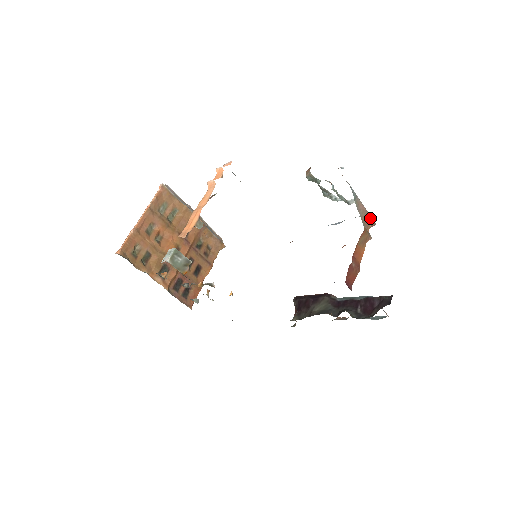
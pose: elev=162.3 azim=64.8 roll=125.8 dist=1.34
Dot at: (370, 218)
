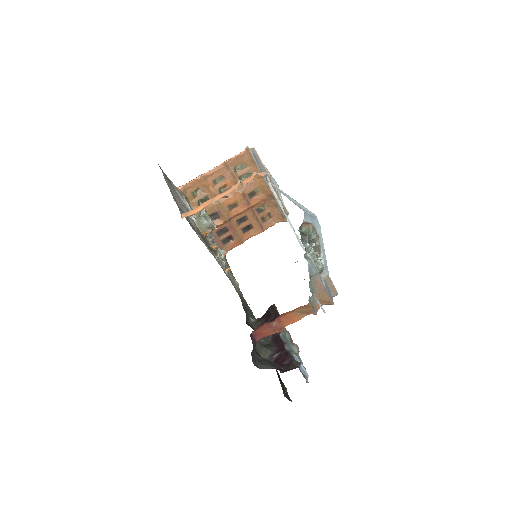
Dot at: (327, 298)
